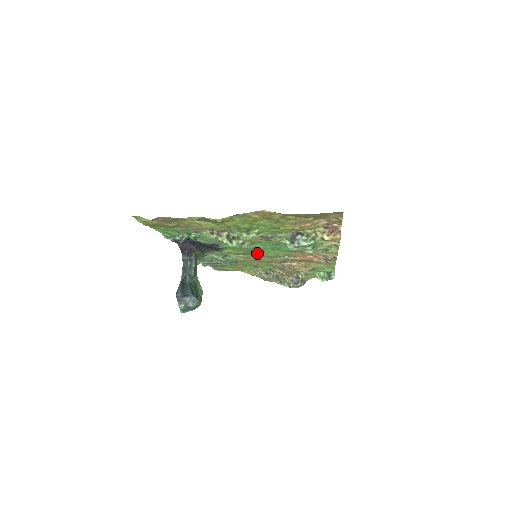
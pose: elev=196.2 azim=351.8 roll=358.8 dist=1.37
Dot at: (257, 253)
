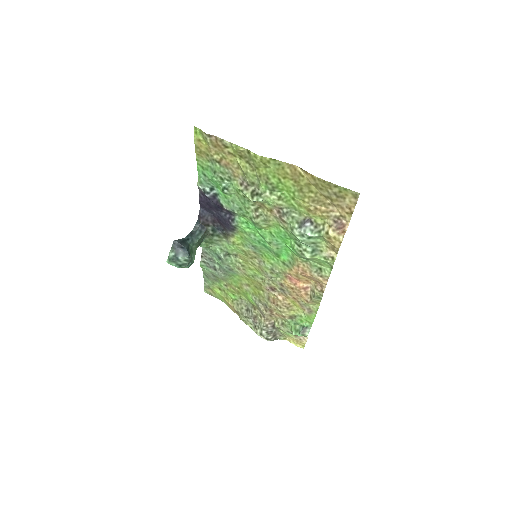
Dot at: (257, 260)
